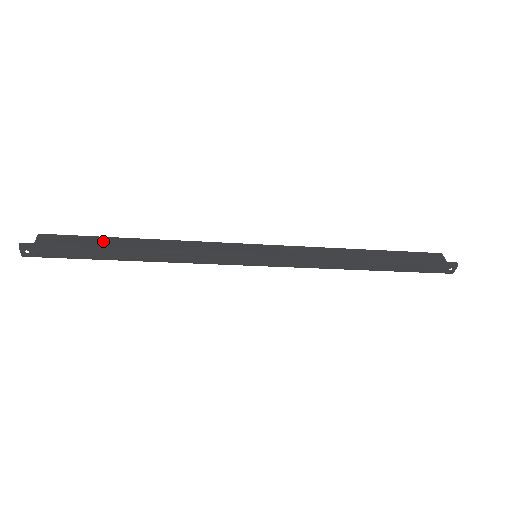
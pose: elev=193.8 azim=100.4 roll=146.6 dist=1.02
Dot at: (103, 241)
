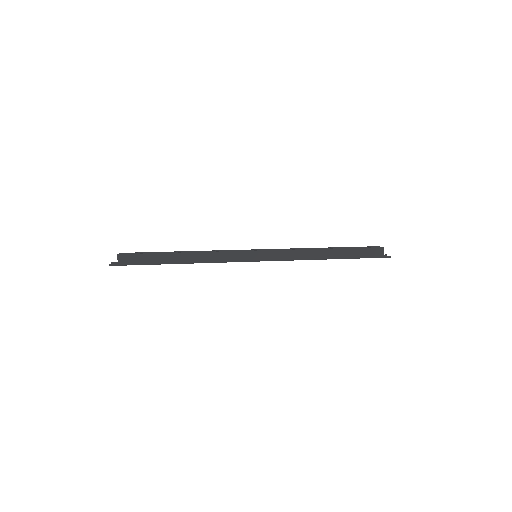
Dot at: (158, 257)
